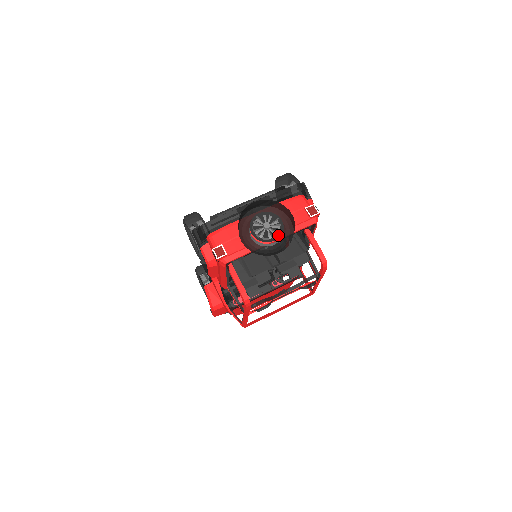
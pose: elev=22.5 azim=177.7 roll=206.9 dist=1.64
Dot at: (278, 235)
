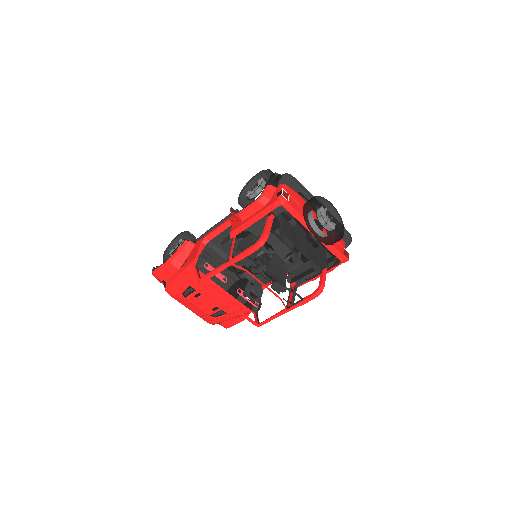
Dot at: (328, 230)
